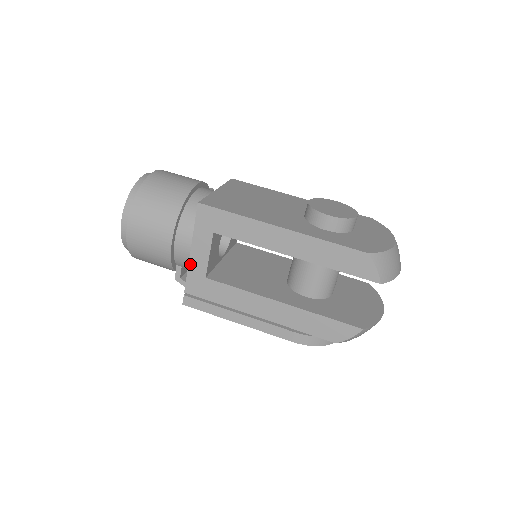
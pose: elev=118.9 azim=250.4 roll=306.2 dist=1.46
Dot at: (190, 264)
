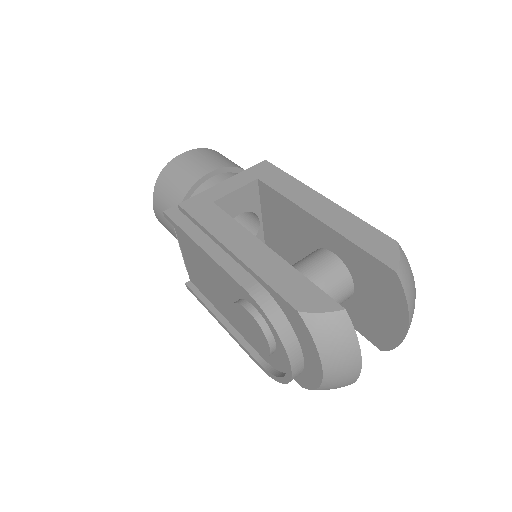
Dot at: (211, 189)
